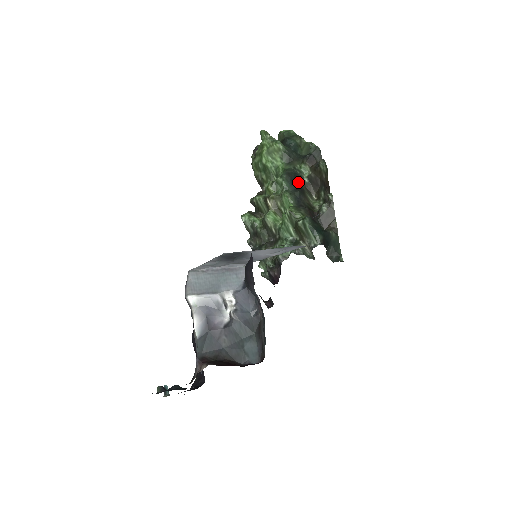
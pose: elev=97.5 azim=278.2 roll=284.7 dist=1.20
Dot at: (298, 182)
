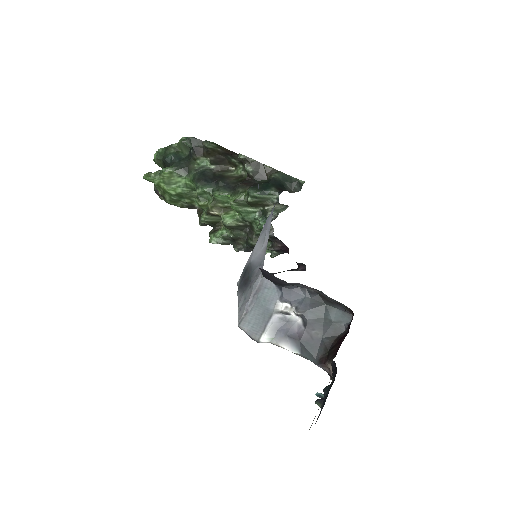
Dot at: (210, 175)
